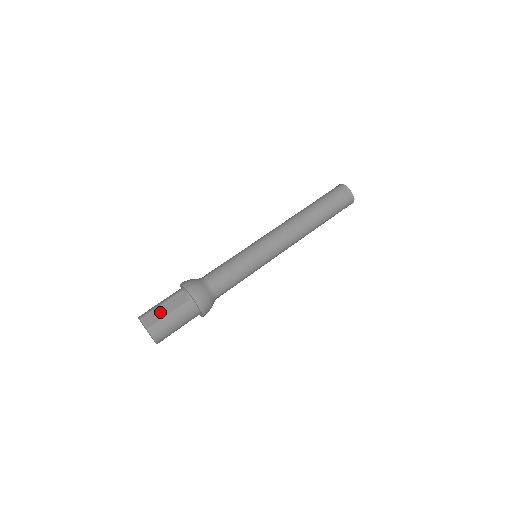
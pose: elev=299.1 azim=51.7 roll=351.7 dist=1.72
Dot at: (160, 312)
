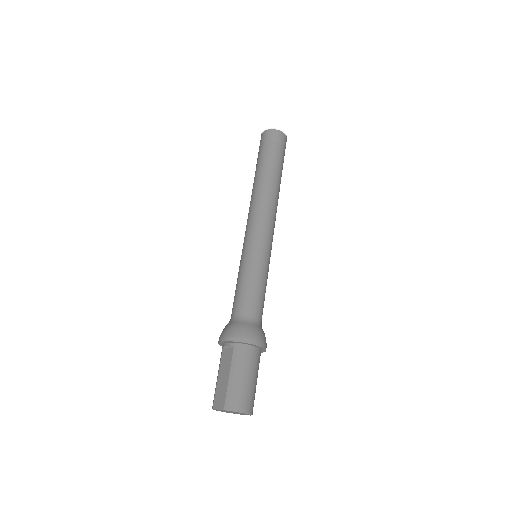
Dot at: (222, 384)
